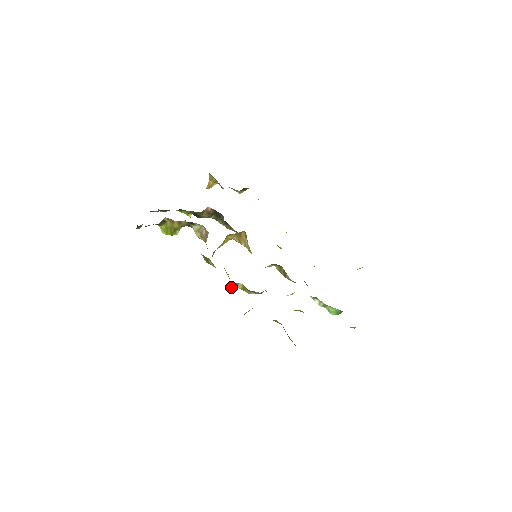
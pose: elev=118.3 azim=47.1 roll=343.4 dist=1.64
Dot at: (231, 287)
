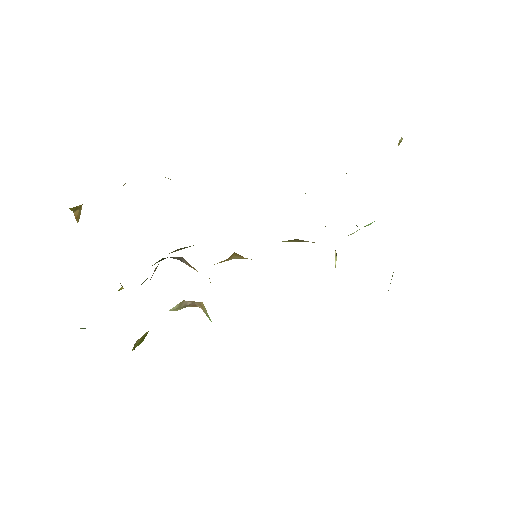
Dot at: occluded
